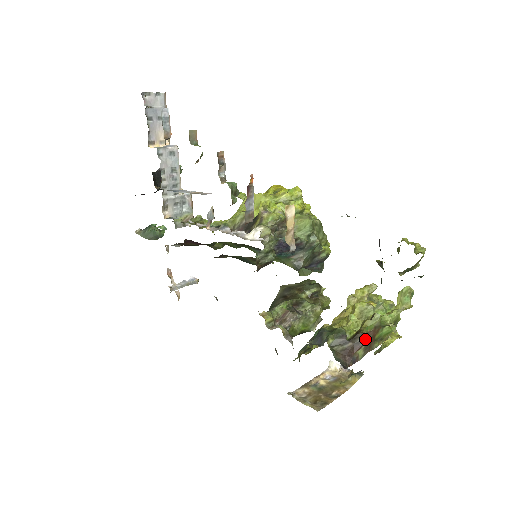
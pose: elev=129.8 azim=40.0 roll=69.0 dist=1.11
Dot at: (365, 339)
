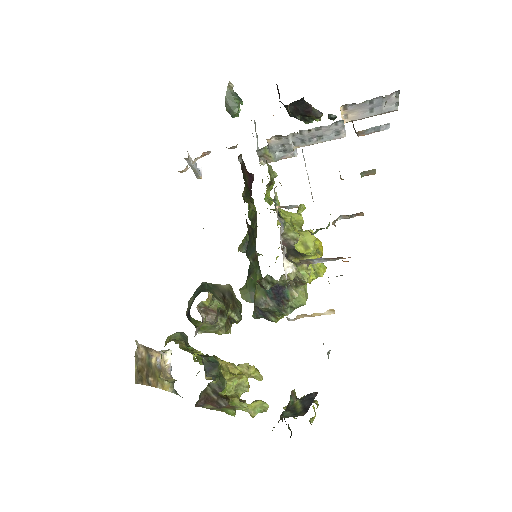
Dot at: (223, 407)
